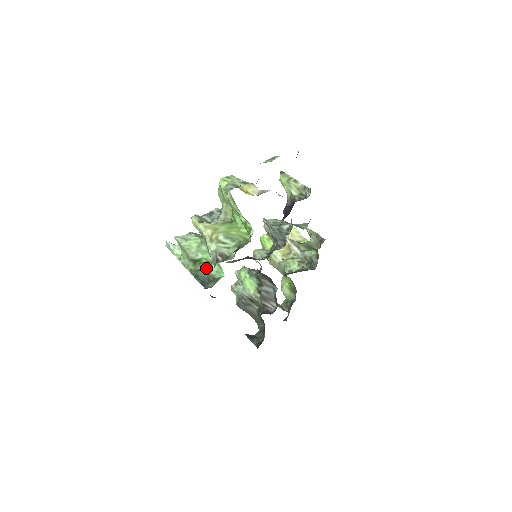
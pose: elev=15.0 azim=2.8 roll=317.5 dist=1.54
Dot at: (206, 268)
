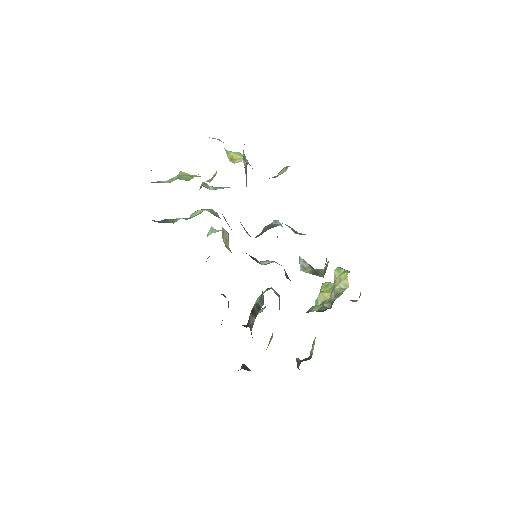
Dot at: (178, 219)
